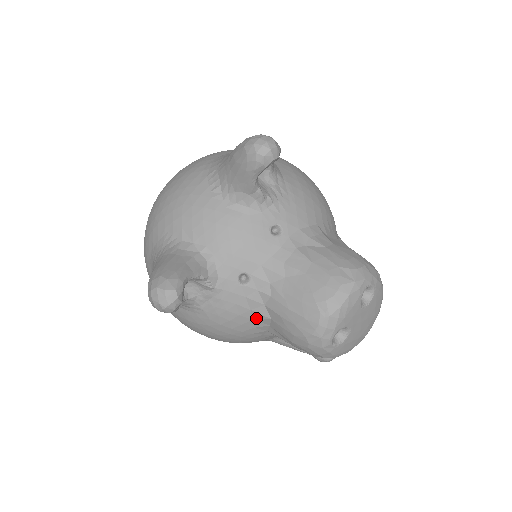
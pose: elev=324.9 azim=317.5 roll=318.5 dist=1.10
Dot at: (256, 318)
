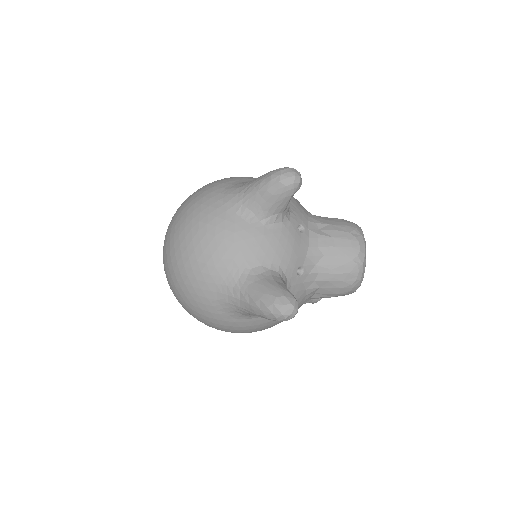
Dot at: (308, 293)
